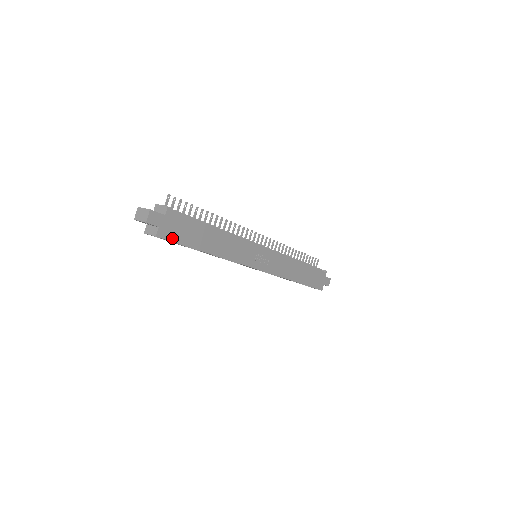
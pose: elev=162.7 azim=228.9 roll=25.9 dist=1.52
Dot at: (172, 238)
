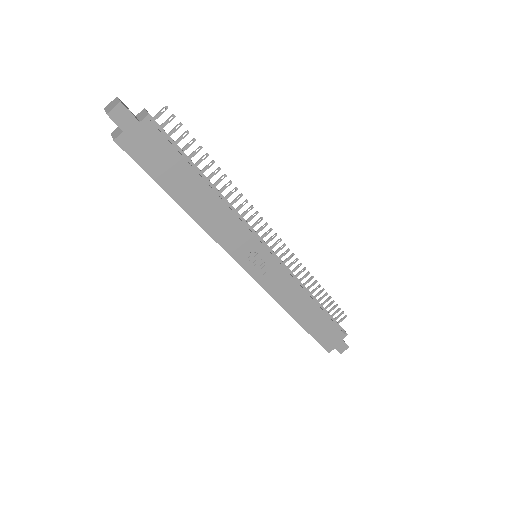
Dot at: (137, 157)
